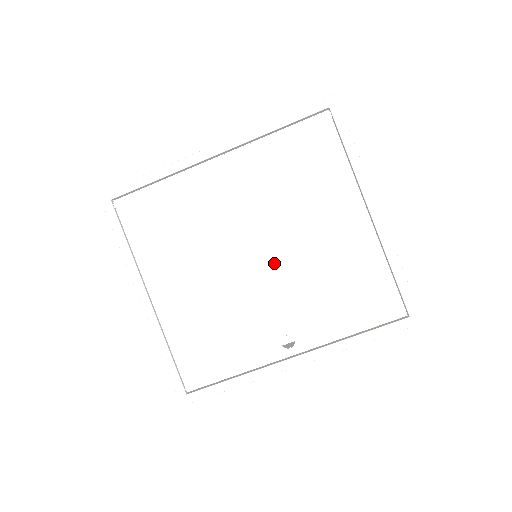
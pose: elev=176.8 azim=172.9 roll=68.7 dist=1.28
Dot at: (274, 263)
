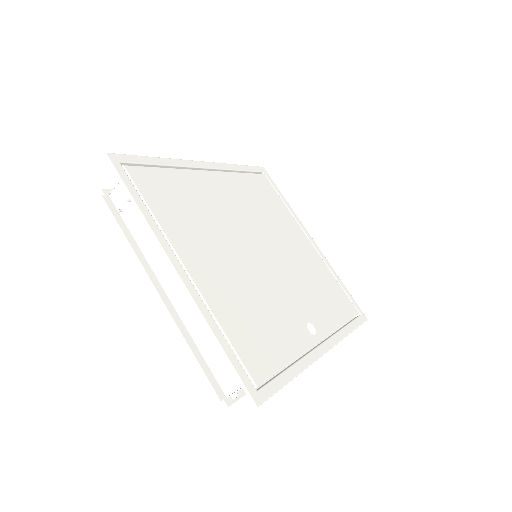
Dot at: (276, 260)
